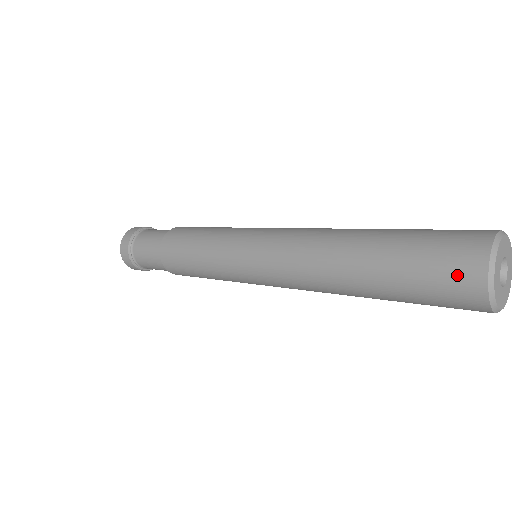
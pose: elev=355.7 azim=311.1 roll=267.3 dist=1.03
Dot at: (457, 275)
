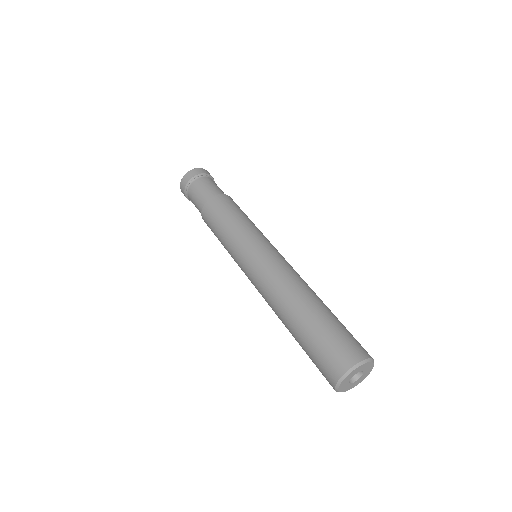
Dot at: (334, 360)
